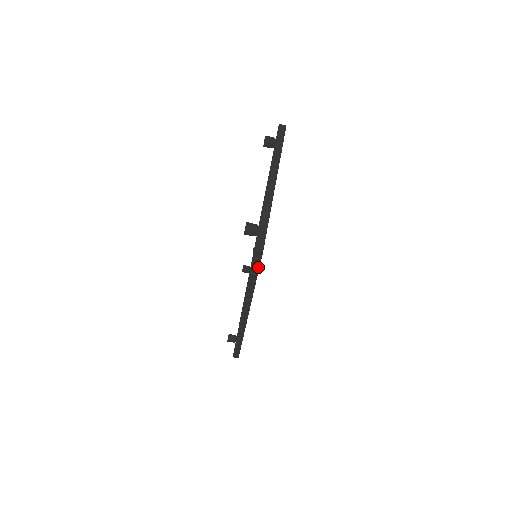
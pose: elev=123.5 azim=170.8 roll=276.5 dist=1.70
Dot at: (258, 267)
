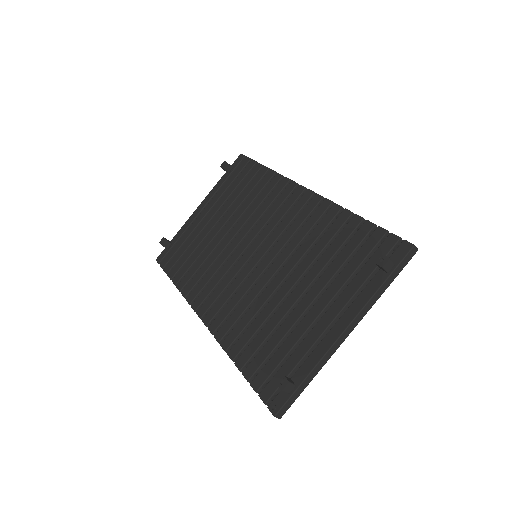
Dot at: occluded
